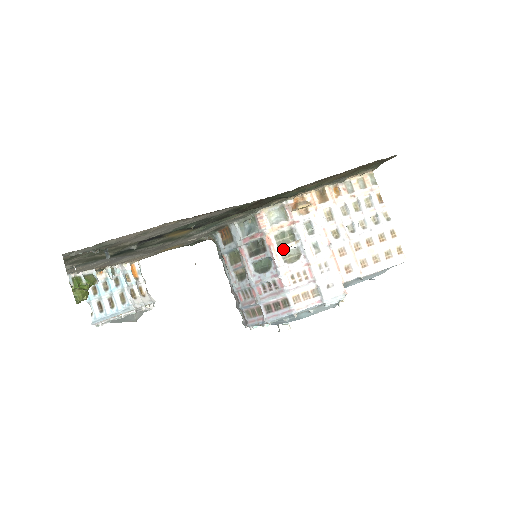
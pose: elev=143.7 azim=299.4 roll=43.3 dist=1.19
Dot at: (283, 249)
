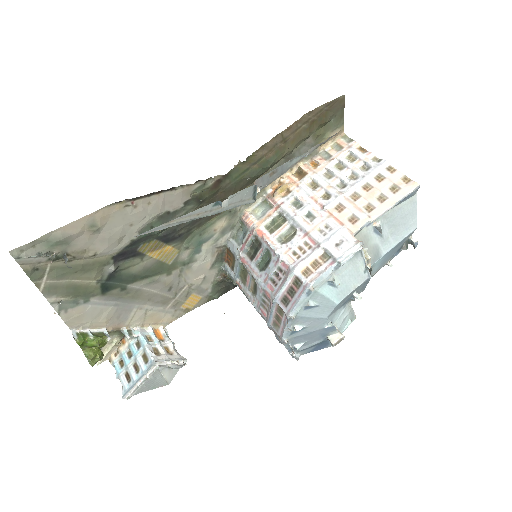
Dot at: (277, 234)
